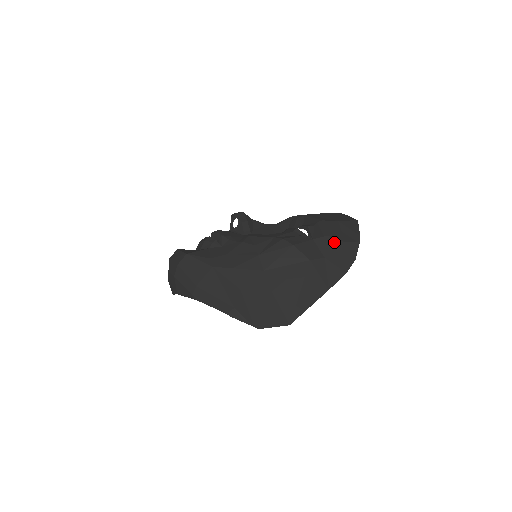
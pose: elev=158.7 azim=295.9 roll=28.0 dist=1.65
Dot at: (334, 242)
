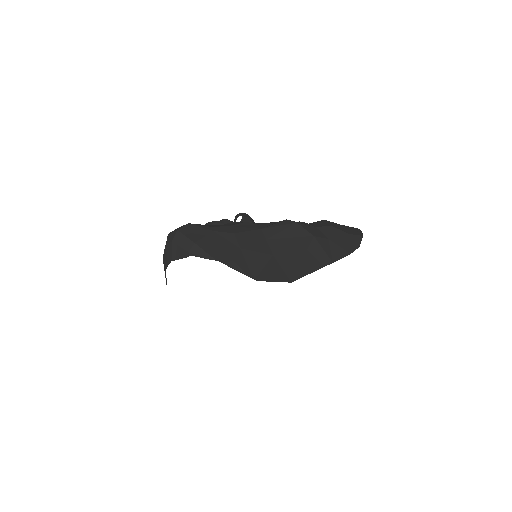
Dot at: (337, 231)
